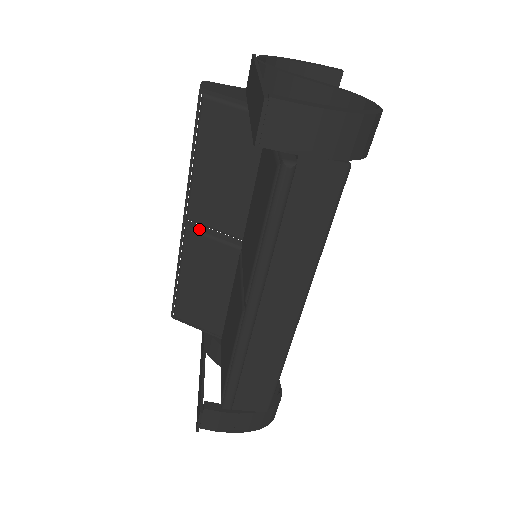
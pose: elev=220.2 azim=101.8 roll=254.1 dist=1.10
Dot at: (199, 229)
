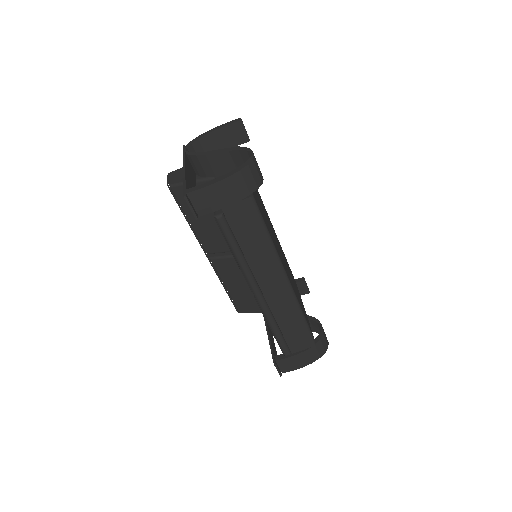
Dot at: (218, 256)
